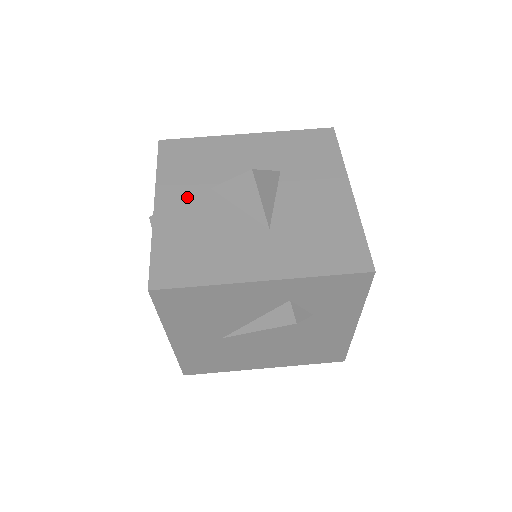
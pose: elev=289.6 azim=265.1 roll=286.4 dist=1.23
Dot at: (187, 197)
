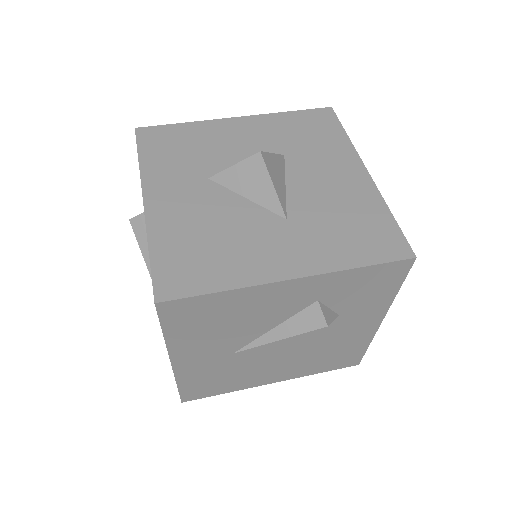
Dot at: (182, 190)
